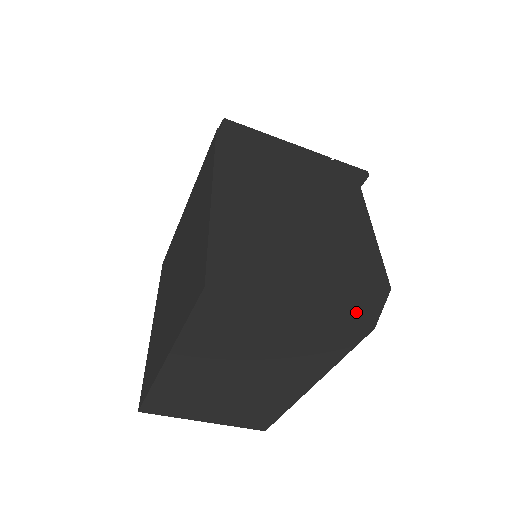
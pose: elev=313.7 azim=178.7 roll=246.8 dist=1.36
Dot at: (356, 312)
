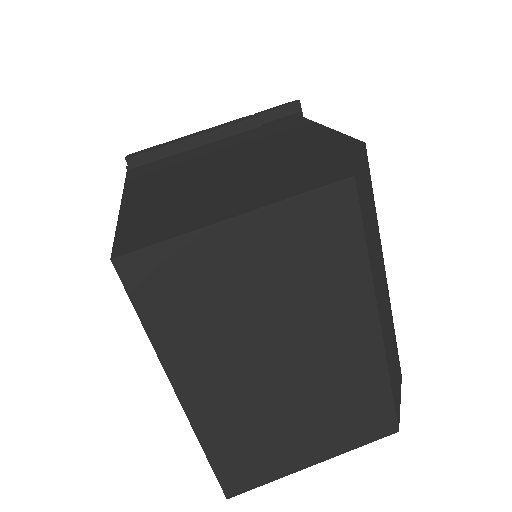
Dot at: (322, 178)
